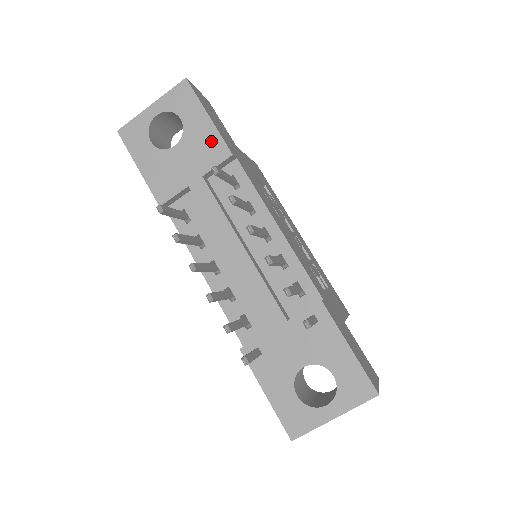
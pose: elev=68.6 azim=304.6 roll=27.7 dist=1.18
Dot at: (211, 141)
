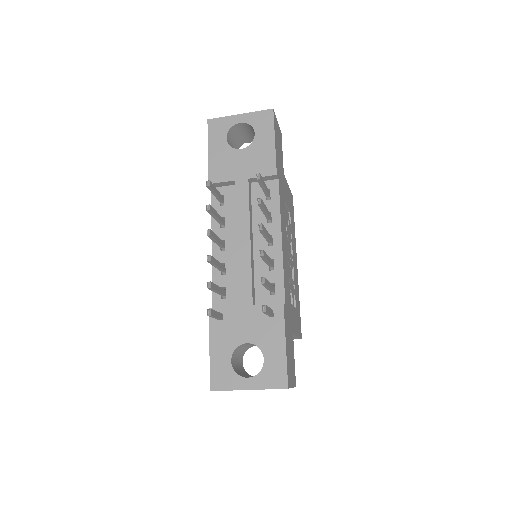
Dot at: (267, 158)
